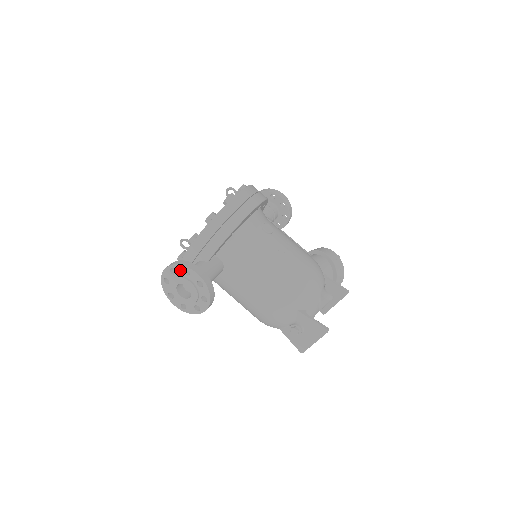
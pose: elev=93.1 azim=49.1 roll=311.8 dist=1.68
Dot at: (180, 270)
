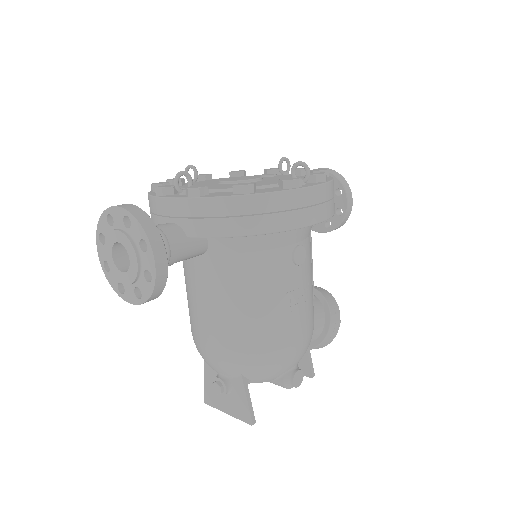
Dot at: (137, 233)
